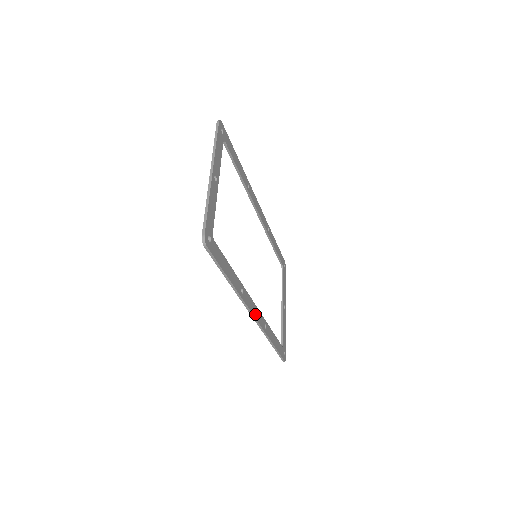
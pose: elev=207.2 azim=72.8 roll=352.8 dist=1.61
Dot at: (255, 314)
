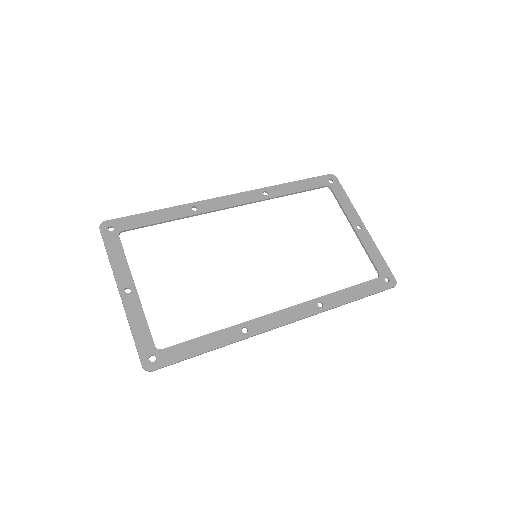
Dot at: (288, 319)
